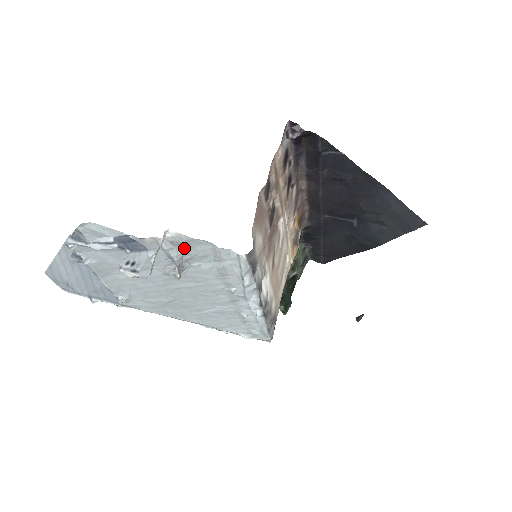
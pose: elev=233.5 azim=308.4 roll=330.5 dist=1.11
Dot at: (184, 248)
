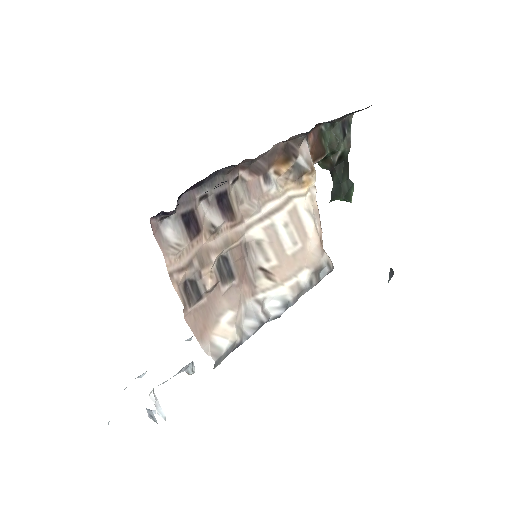
Dot at: occluded
